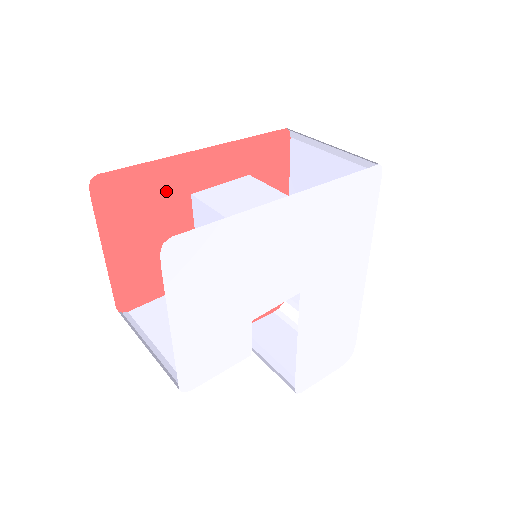
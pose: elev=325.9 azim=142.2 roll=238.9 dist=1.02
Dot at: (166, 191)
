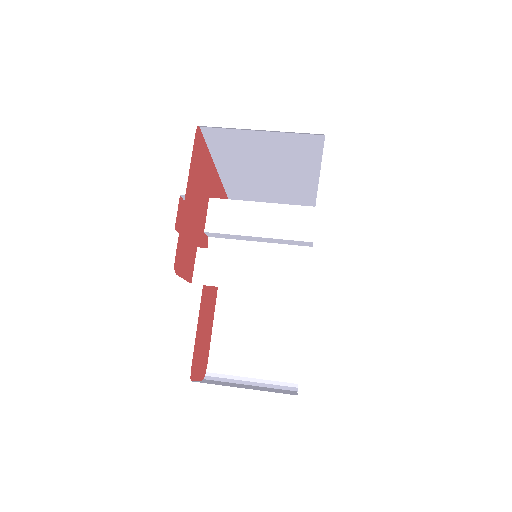
Dot at: (206, 180)
